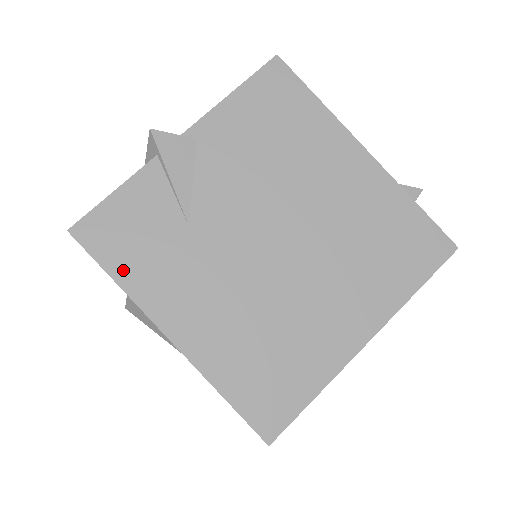
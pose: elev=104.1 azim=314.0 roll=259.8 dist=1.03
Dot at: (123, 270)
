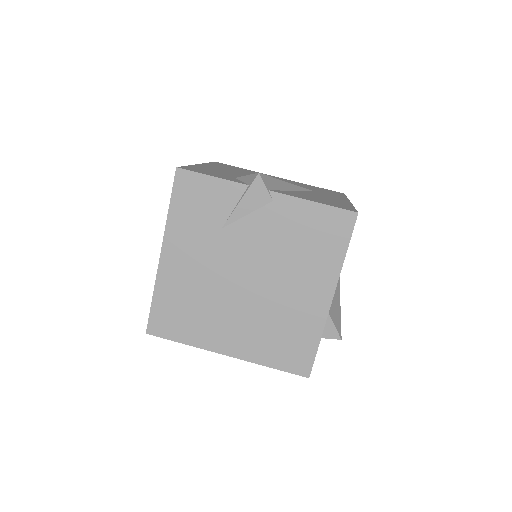
Dot at: (177, 210)
